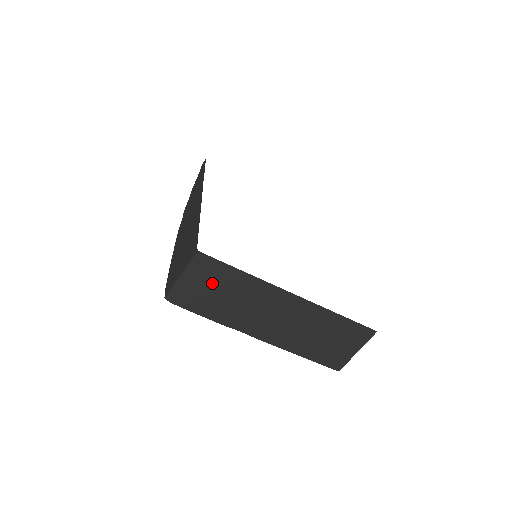
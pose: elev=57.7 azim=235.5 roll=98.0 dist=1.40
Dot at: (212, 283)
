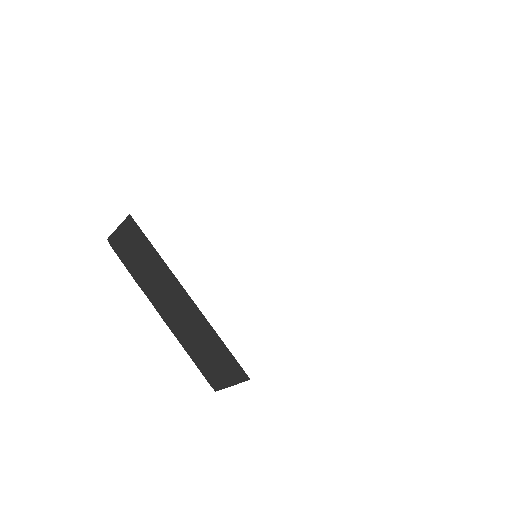
Dot at: (136, 246)
